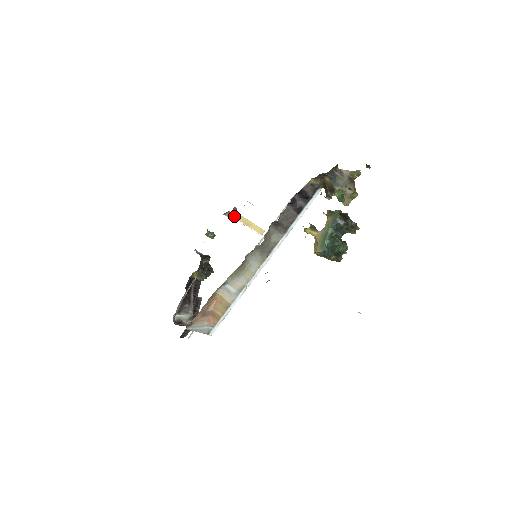
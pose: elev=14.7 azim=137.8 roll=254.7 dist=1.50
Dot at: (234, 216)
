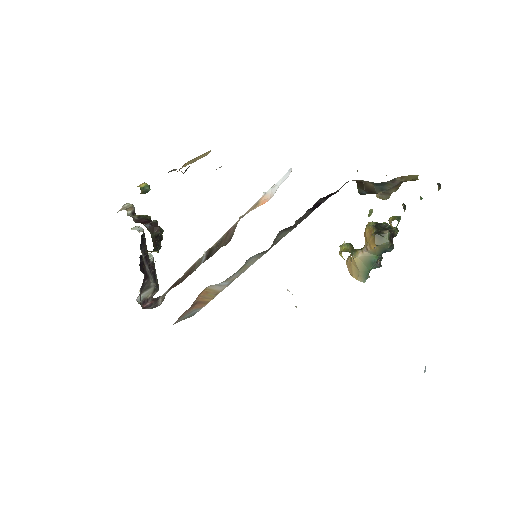
Dot at: occluded
